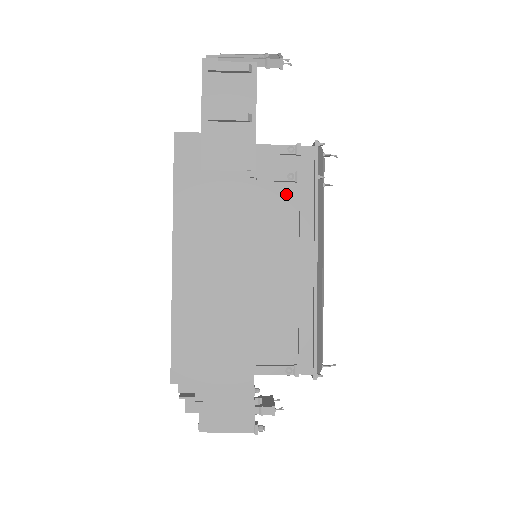
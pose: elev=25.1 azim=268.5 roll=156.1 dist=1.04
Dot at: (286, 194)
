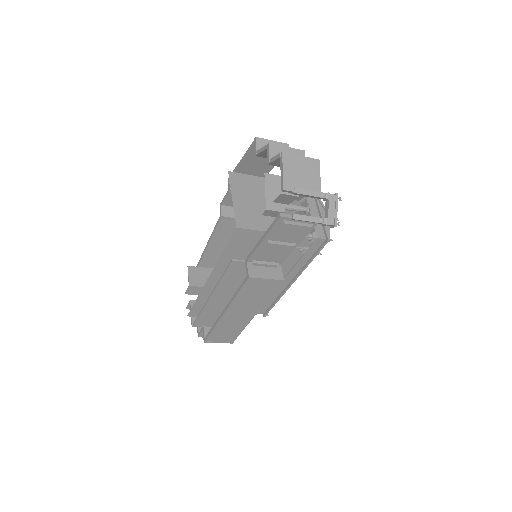
Dot at: (293, 255)
